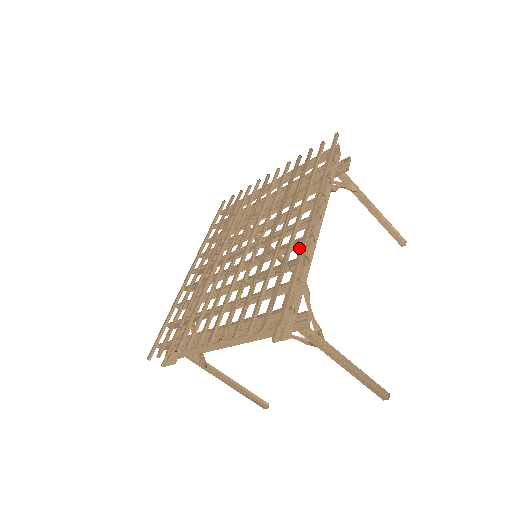
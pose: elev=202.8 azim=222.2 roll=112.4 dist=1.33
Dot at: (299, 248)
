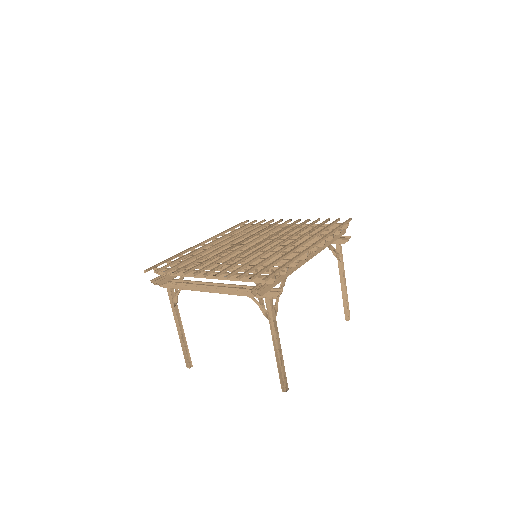
Dot at: occluded
